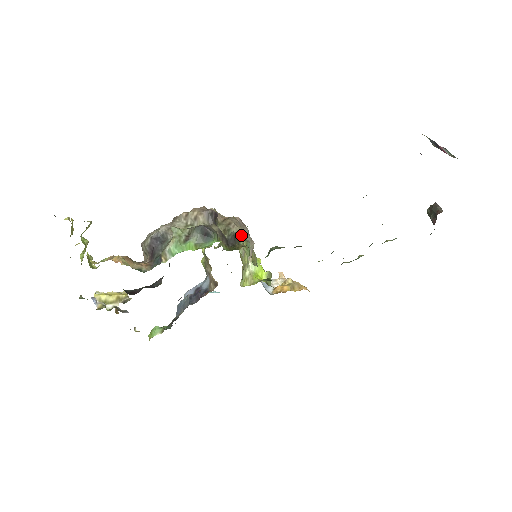
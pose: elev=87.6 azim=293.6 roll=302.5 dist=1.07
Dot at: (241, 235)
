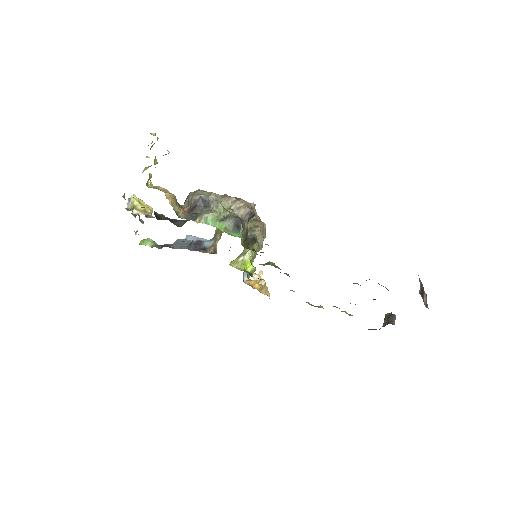
Dot at: (258, 239)
